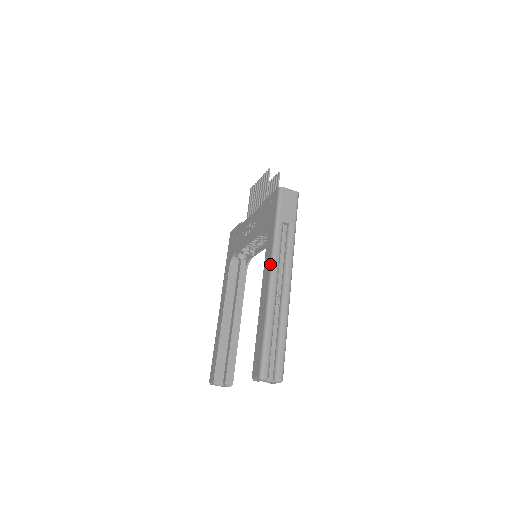
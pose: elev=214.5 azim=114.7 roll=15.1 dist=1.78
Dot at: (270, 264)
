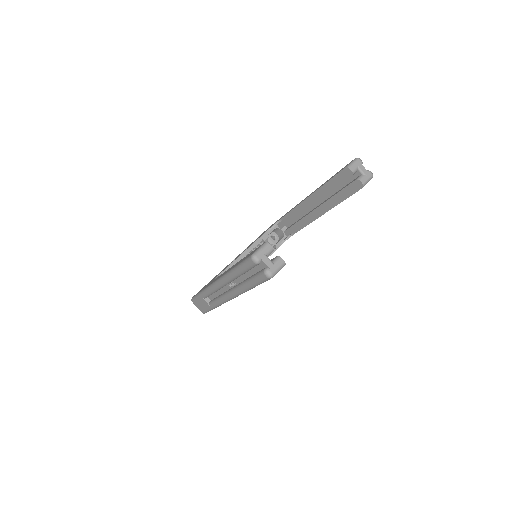
Dot at: occluded
